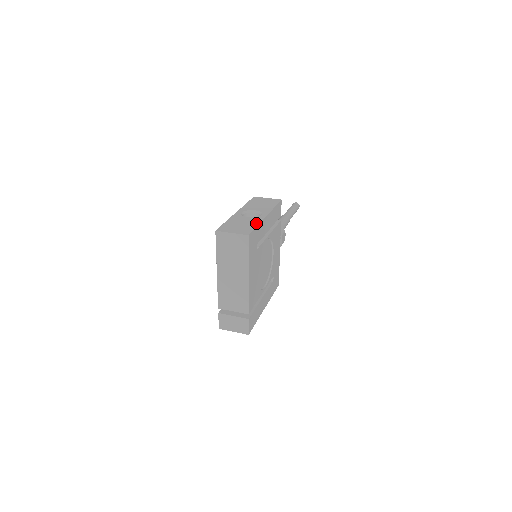
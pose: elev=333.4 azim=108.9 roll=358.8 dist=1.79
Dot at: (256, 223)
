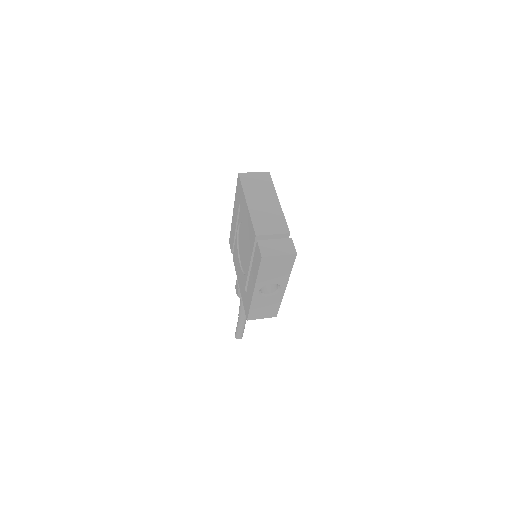
Dot at: occluded
